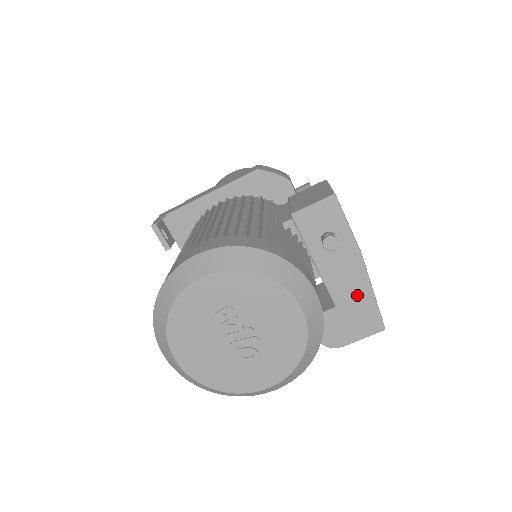
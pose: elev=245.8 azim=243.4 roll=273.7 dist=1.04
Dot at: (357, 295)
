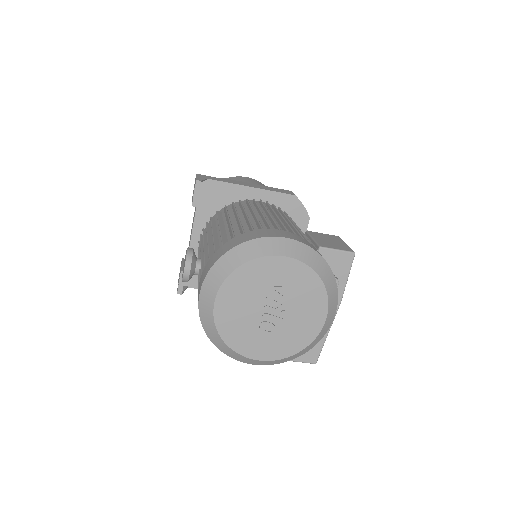
Dot at: occluded
